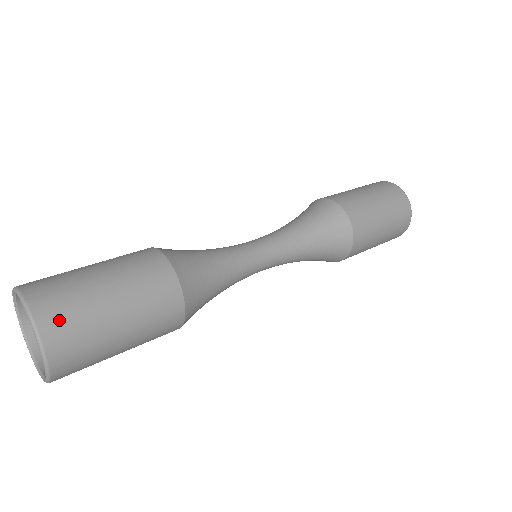
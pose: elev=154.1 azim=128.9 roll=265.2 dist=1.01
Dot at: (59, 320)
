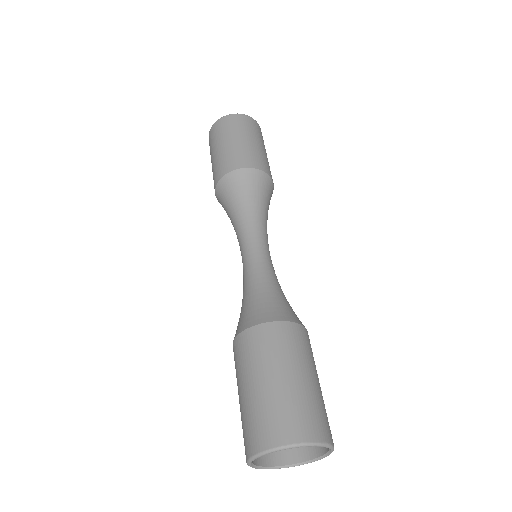
Dot at: occluded
